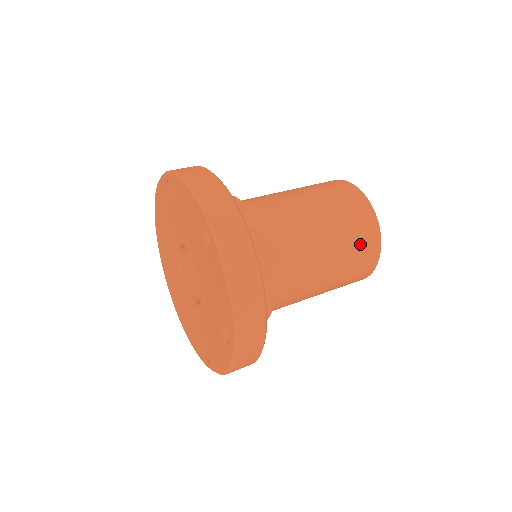
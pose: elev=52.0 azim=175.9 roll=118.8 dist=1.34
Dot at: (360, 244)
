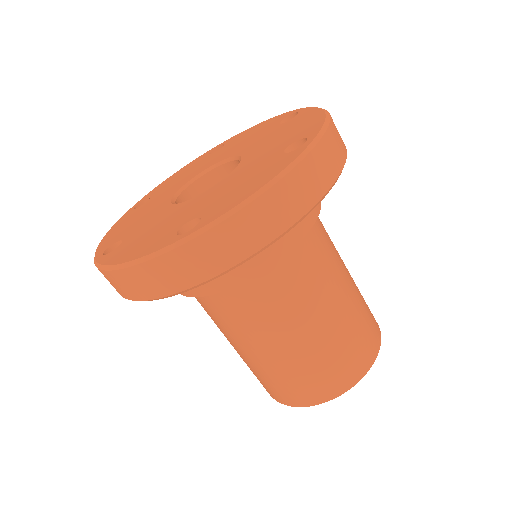
Dot at: (341, 362)
